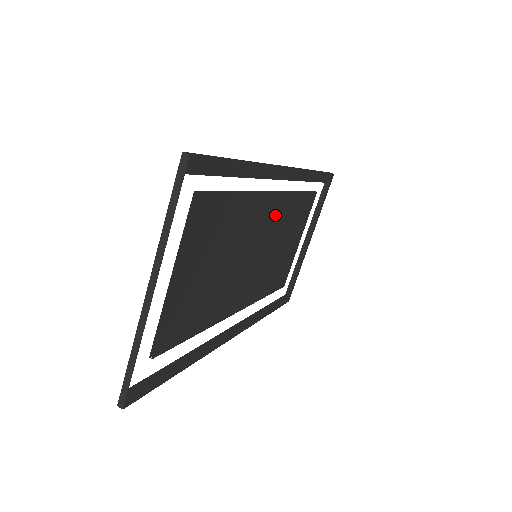
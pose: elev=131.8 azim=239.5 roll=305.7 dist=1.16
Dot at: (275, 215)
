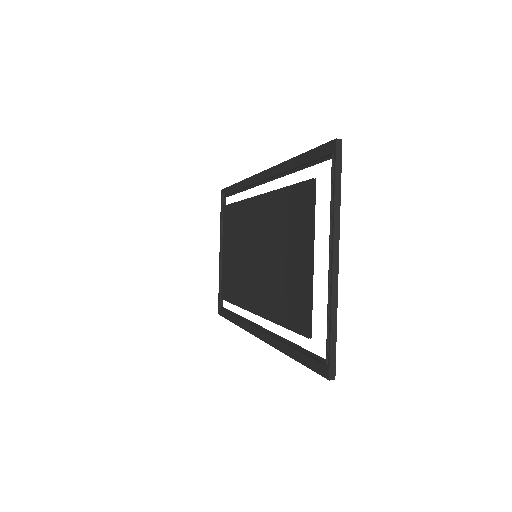
Dot at: (251, 219)
